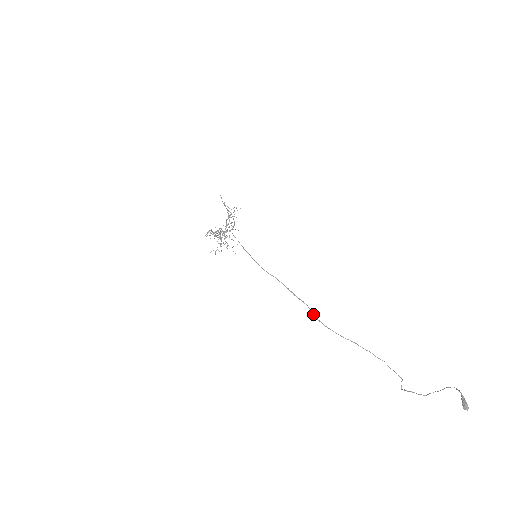
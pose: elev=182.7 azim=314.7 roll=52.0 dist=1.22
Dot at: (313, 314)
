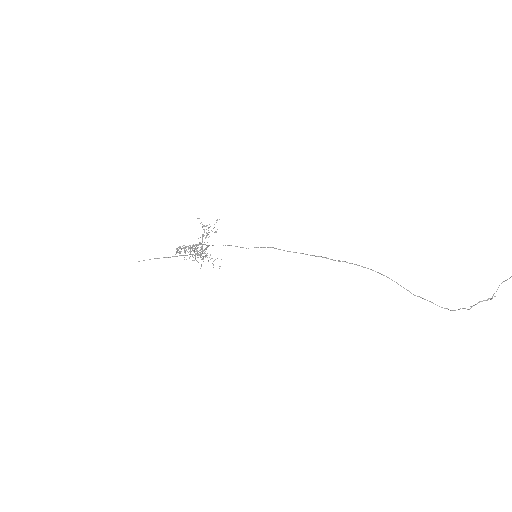
Dot at: (362, 266)
